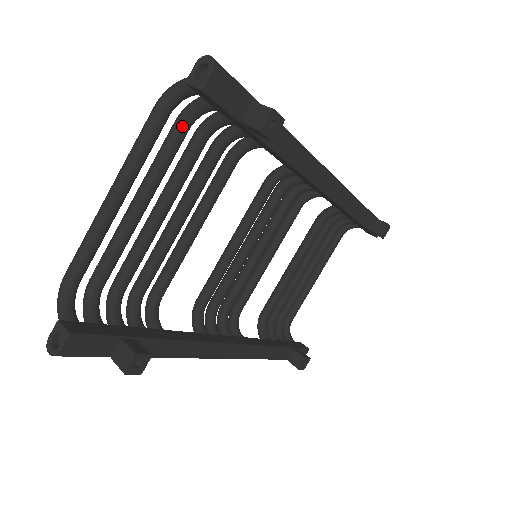
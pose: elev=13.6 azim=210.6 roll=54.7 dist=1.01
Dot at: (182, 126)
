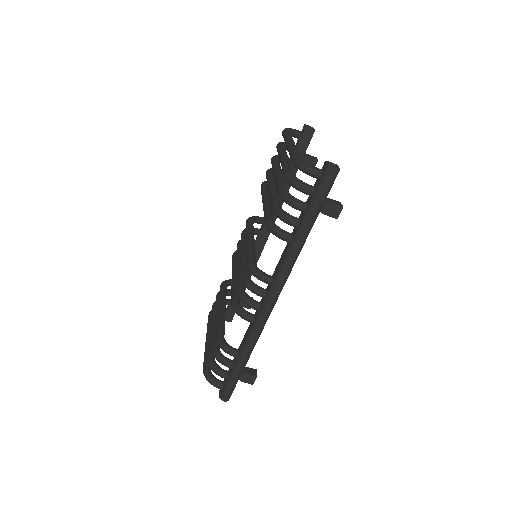
Dot at: (284, 146)
